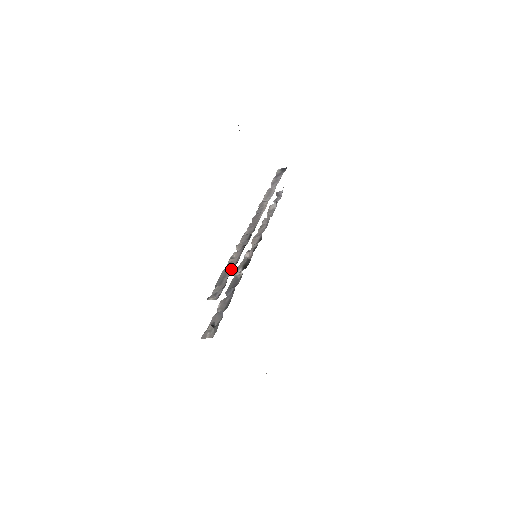
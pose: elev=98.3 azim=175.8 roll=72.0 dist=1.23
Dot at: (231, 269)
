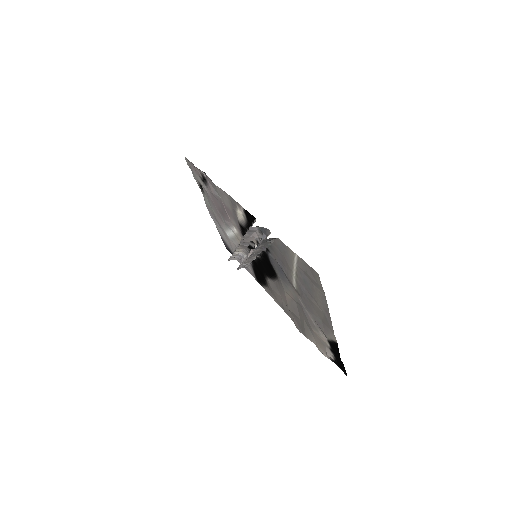
Dot at: occluded
